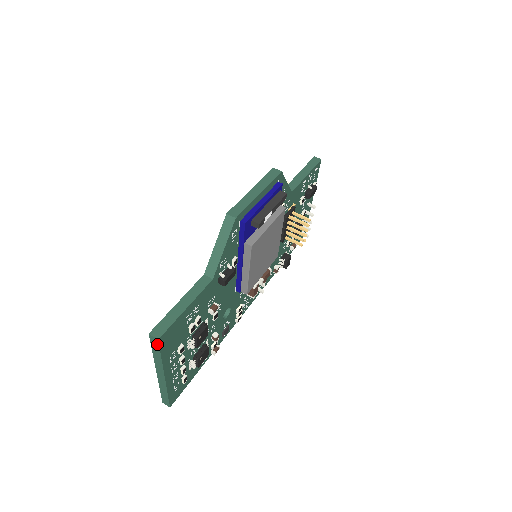
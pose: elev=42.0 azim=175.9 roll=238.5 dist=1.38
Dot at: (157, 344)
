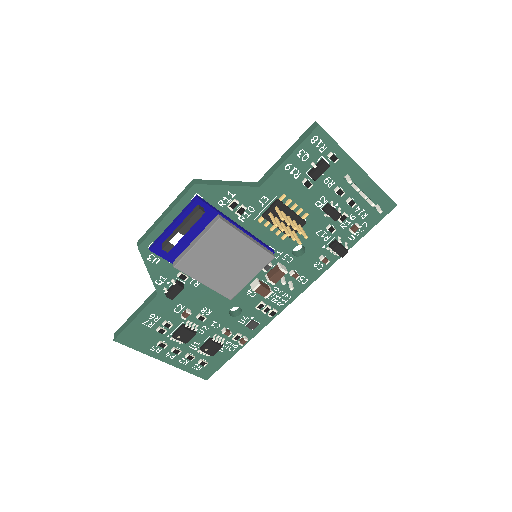
Dot at: (121, 342)
